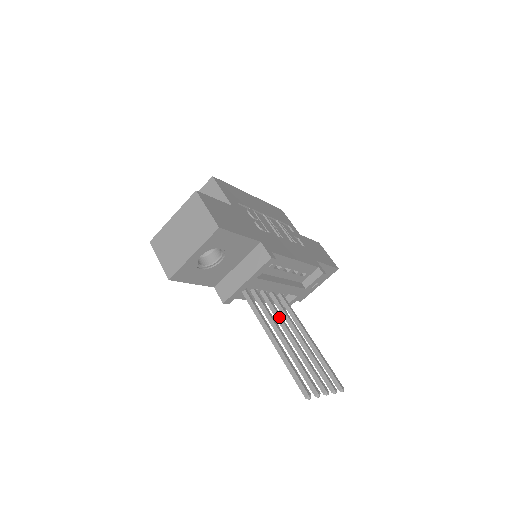
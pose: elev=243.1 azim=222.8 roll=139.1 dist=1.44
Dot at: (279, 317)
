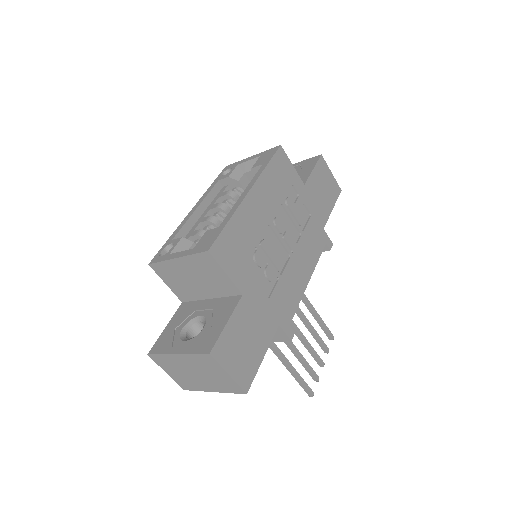
Dot at: occluded
